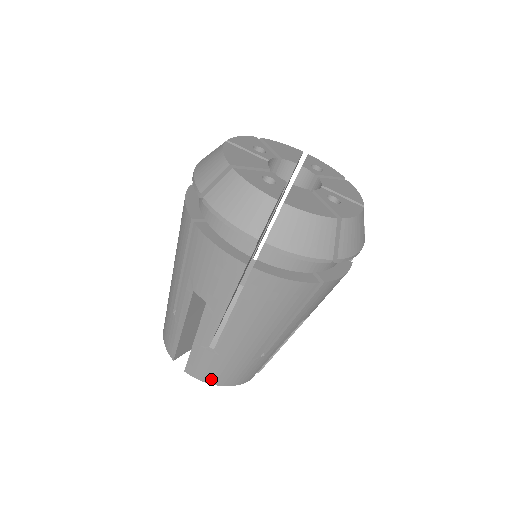
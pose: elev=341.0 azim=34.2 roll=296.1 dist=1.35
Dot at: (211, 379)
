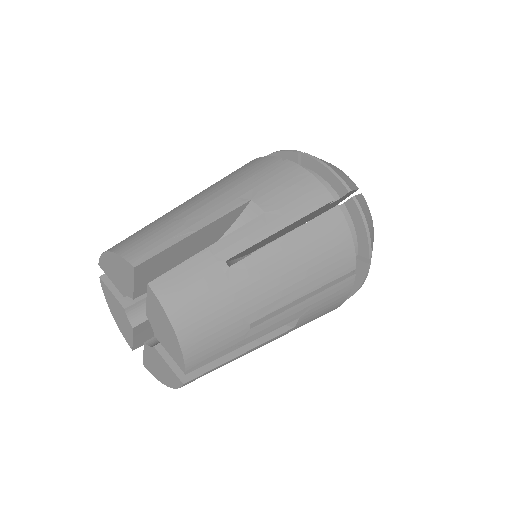
Dot at: (180, 313)
